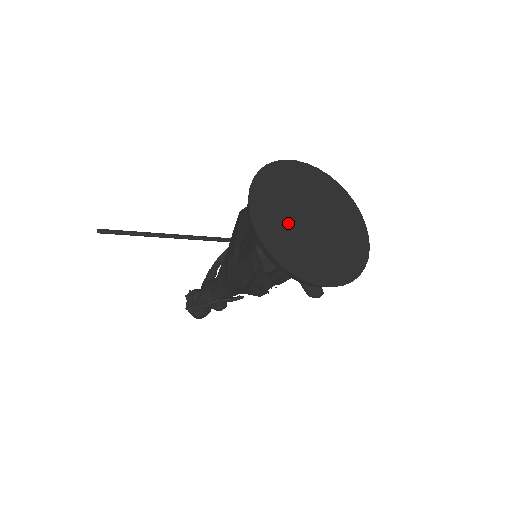
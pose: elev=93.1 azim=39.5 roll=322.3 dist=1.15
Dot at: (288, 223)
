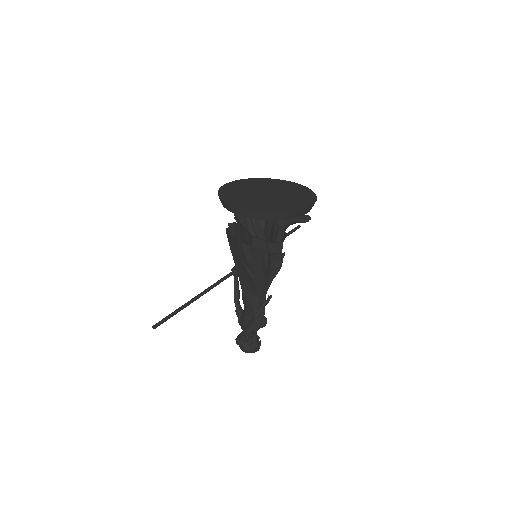
Dot at: (258, 200)
